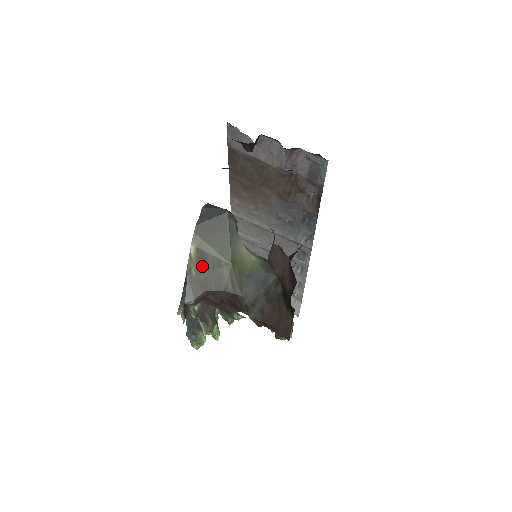
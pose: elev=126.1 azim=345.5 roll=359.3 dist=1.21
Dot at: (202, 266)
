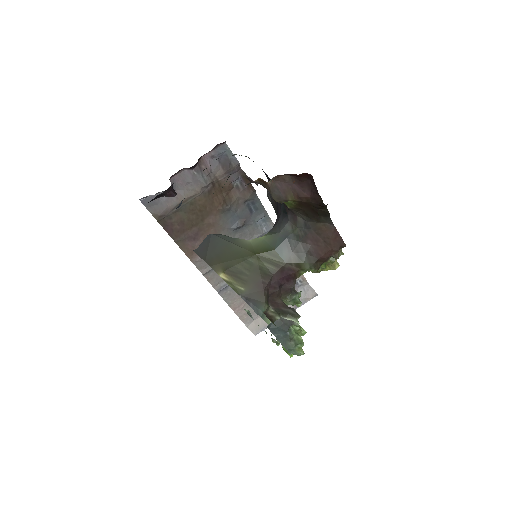
Dot at: (241, 278)
